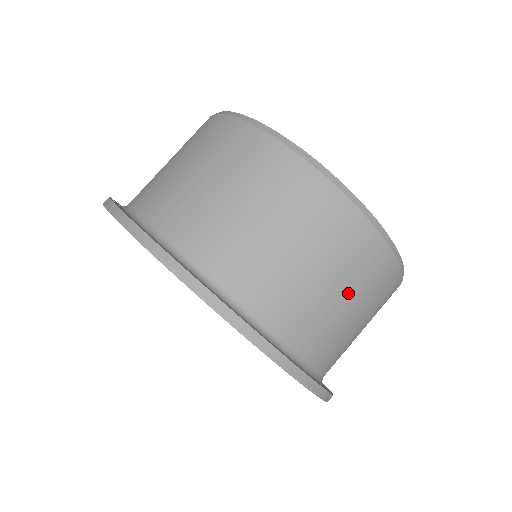
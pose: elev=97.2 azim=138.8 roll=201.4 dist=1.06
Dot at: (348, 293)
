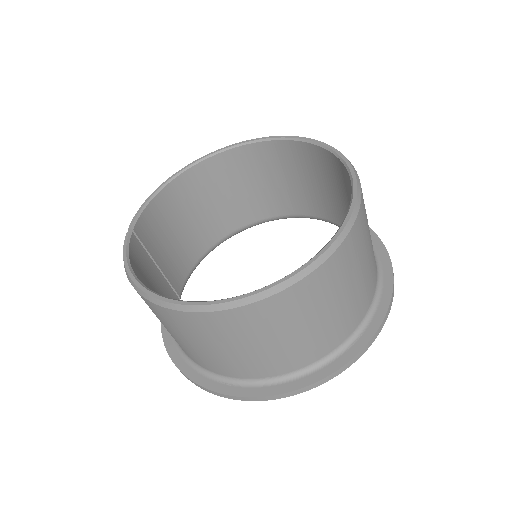
Dot at: (288, 331)
